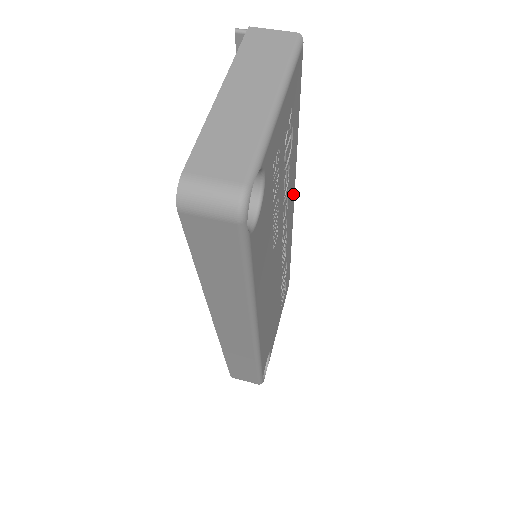
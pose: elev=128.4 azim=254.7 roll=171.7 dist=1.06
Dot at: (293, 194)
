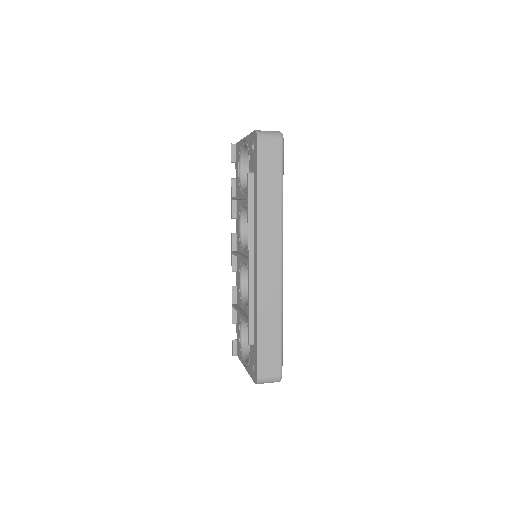
Dot at: occluded
